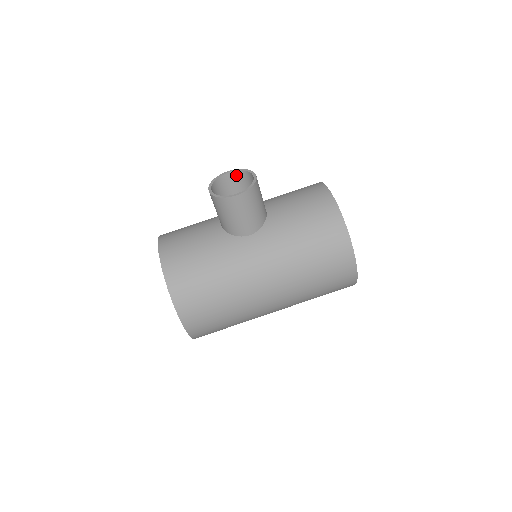
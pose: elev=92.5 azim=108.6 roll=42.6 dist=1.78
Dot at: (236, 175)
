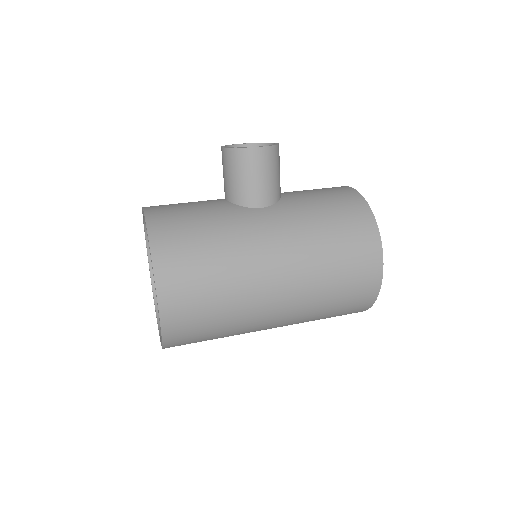
Dot at: occluded
